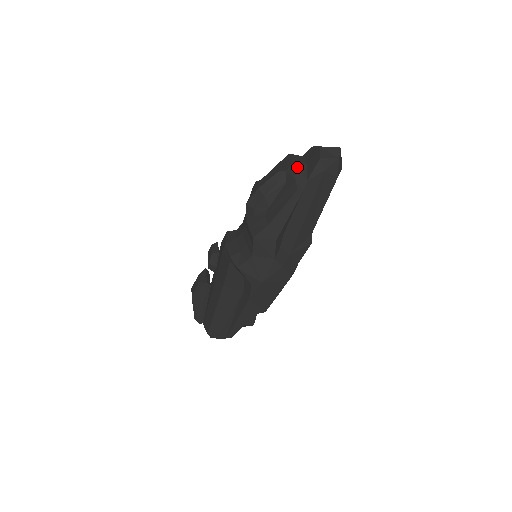
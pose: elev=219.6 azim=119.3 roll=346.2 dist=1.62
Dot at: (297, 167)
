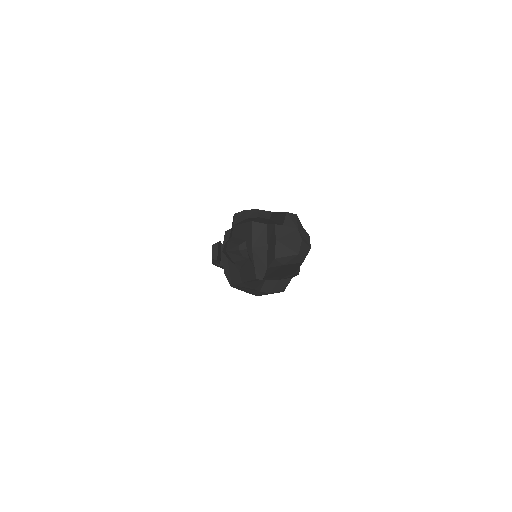
Dot at: (256, 252)
